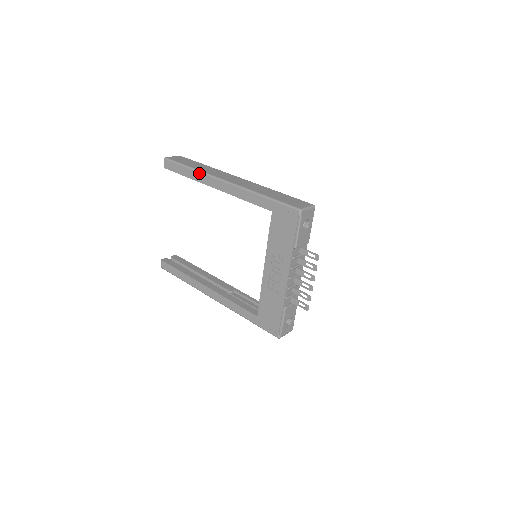
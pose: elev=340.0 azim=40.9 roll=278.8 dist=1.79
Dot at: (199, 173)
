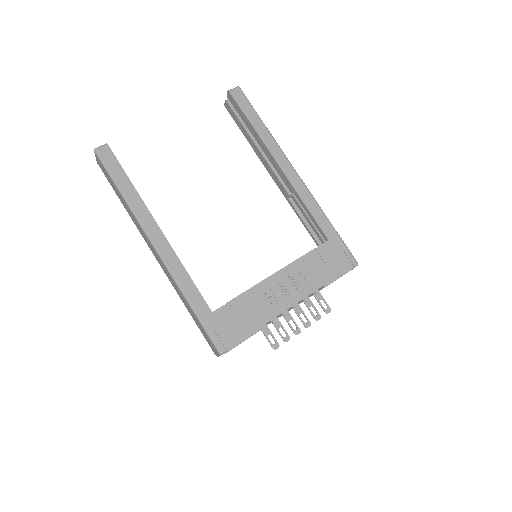
Dot at: (273, 139)
